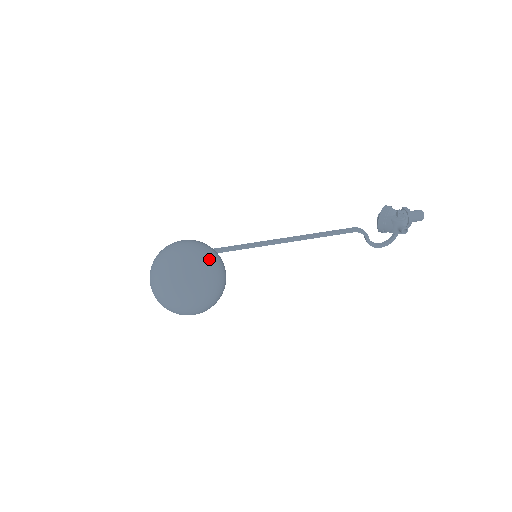
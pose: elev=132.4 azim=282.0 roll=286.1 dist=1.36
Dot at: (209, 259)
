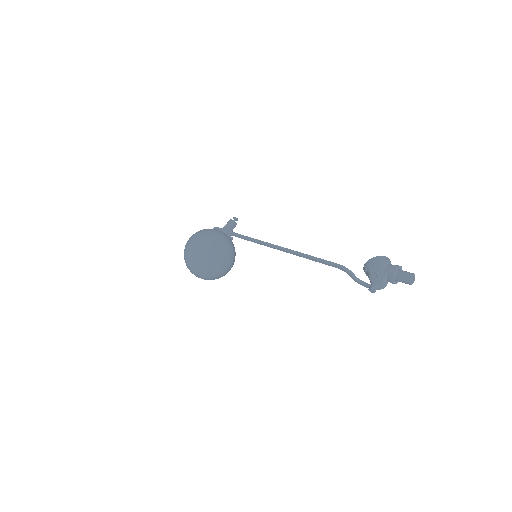
Dot at: (206, 255)
